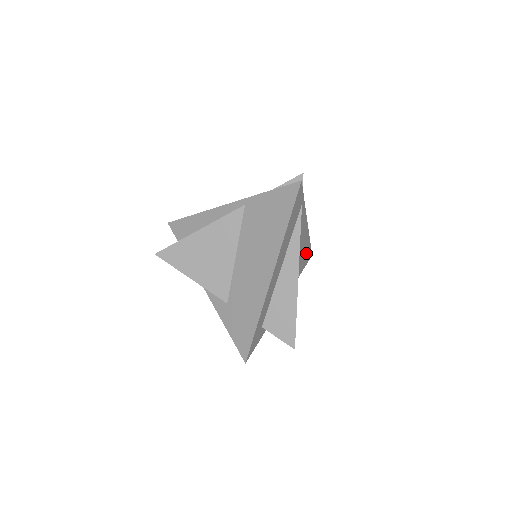
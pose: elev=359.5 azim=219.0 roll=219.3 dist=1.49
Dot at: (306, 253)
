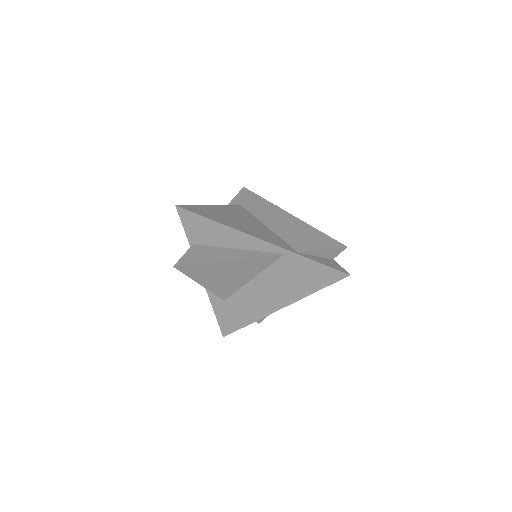
Dot at: occluded
